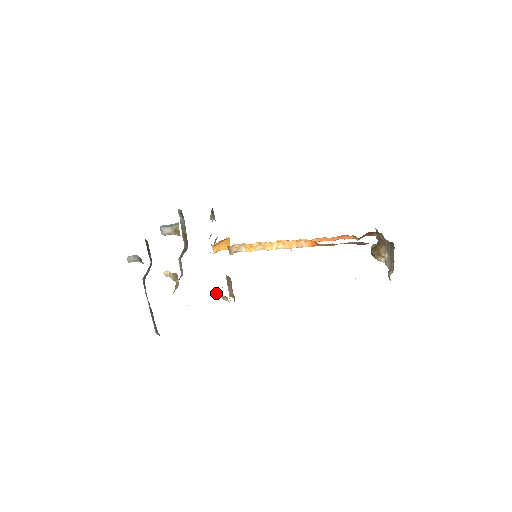
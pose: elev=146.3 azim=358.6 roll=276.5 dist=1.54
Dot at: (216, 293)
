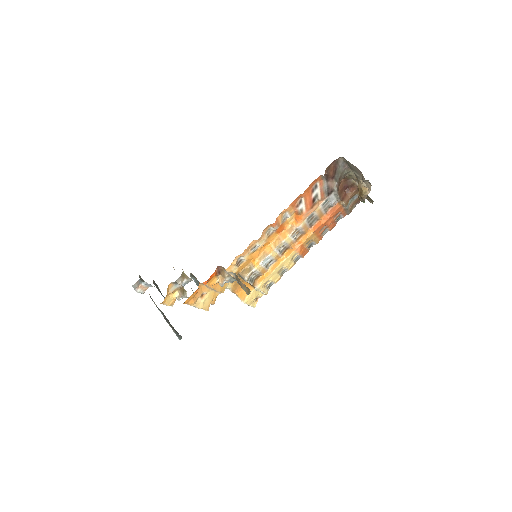
Dot at: (220, 281)
